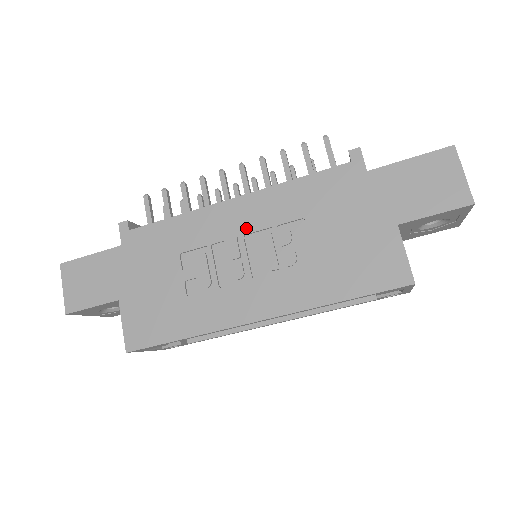
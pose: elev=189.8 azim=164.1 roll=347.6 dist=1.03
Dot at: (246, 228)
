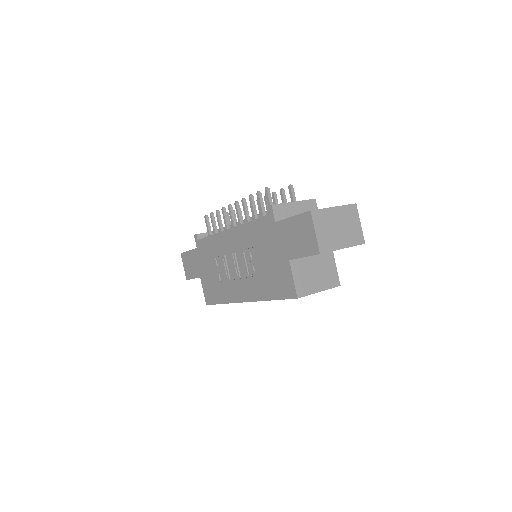
Dot at: (235, 248)
